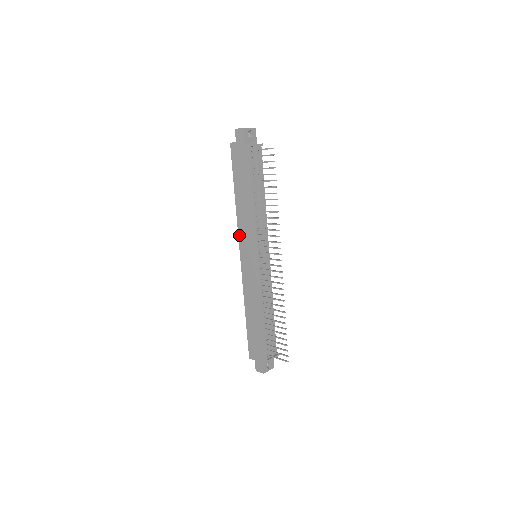
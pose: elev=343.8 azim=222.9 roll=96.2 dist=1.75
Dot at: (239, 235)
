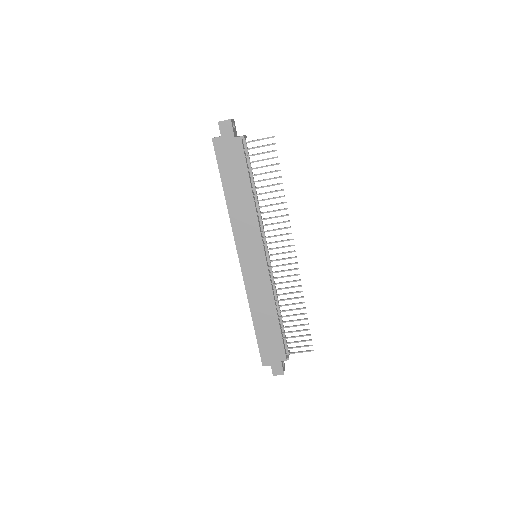
Dot at: (236, 238)
